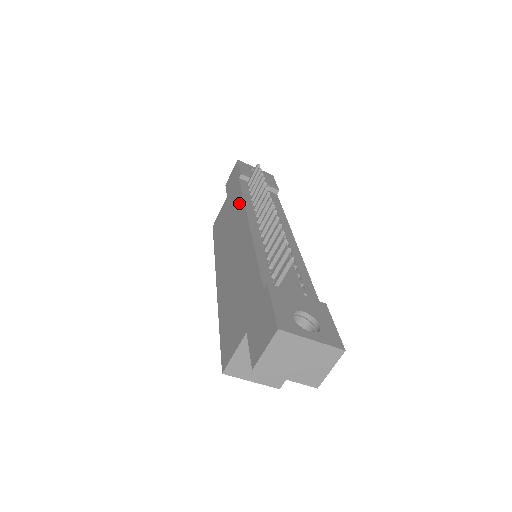
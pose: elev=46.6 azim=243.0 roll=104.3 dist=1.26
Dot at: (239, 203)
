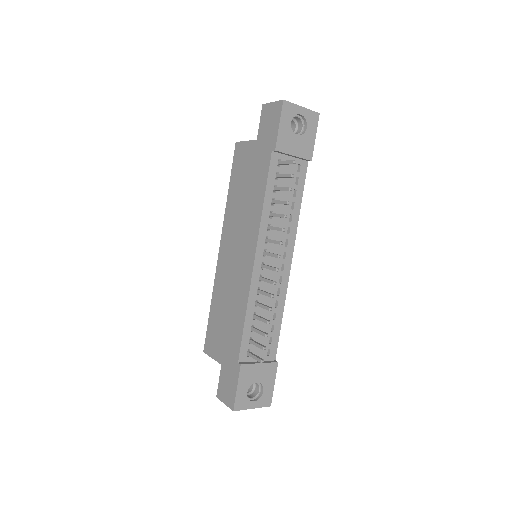
Dot at: (258, 203)
